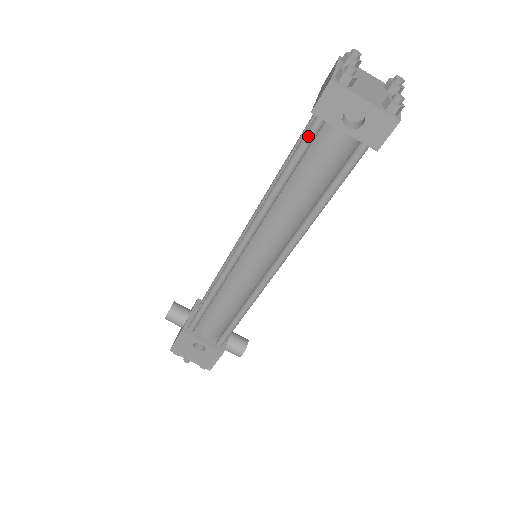
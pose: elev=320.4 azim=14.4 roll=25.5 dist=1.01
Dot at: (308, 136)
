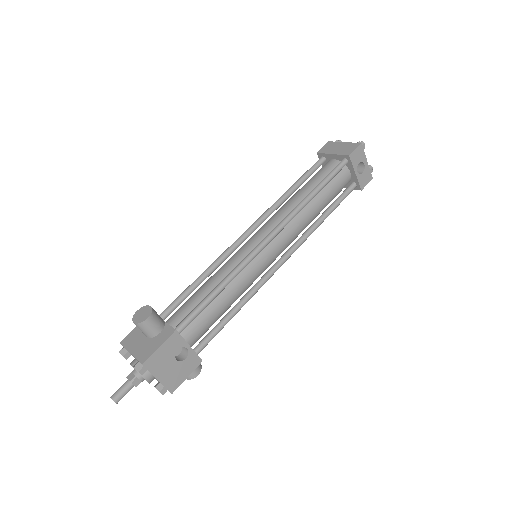
Dot at: (339, 169)
